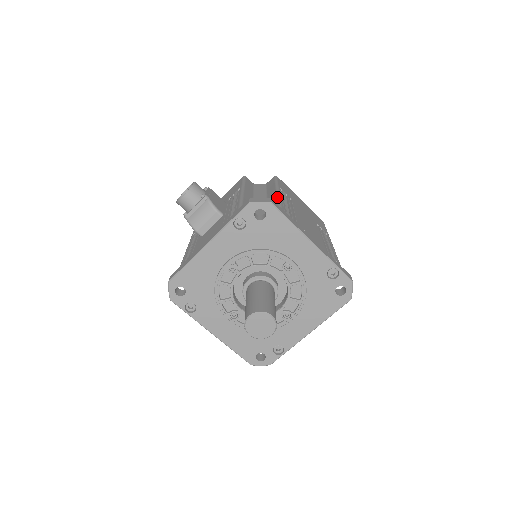
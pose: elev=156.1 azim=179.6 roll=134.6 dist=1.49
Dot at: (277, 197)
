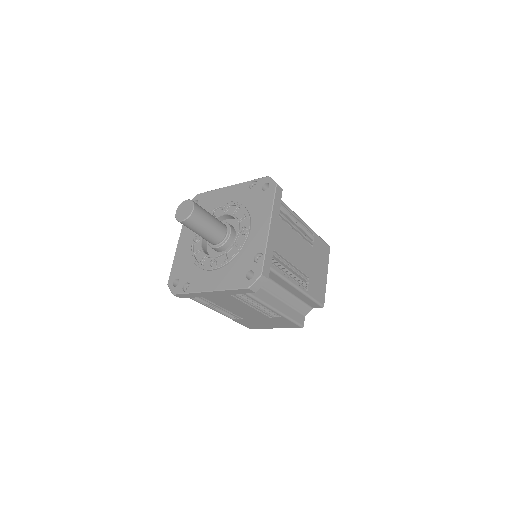
Dot at: occluded
